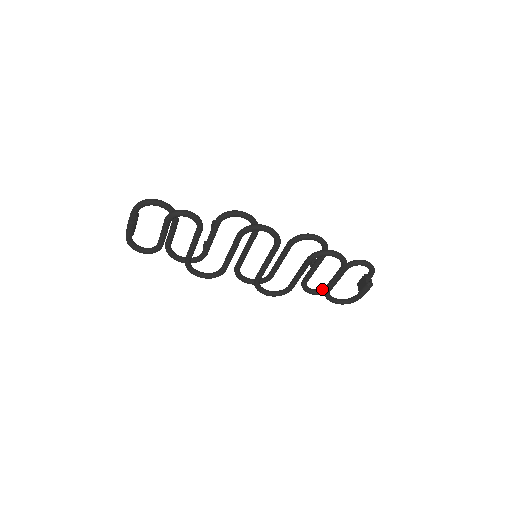
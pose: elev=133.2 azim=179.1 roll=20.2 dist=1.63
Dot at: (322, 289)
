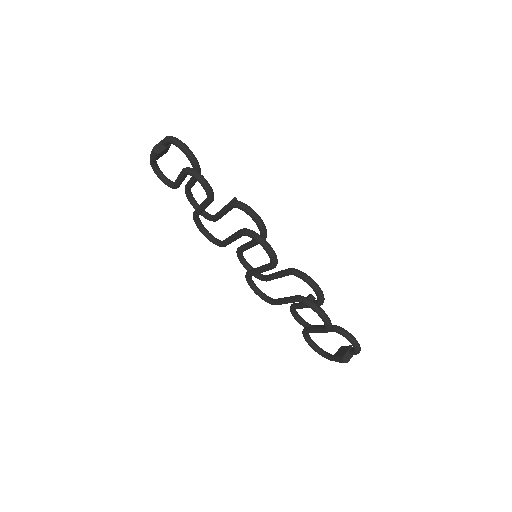
Dot at: (308, 324)
